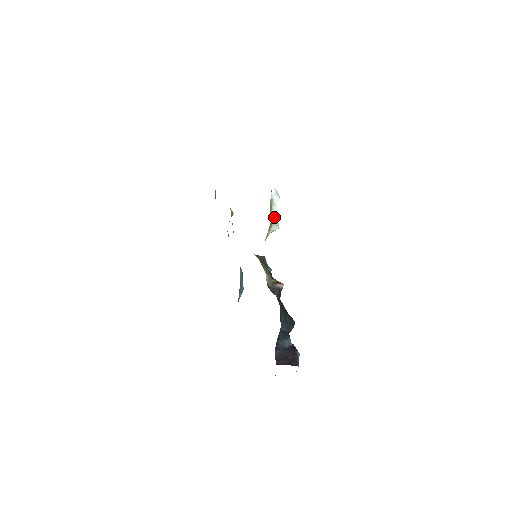
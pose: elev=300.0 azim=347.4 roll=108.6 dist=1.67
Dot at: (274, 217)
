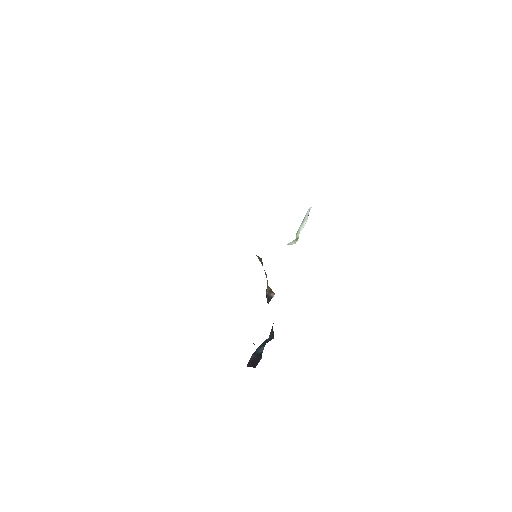
Dot at: (298, 234)
